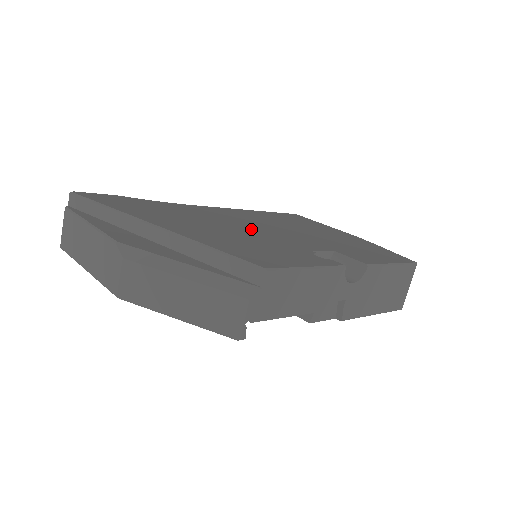
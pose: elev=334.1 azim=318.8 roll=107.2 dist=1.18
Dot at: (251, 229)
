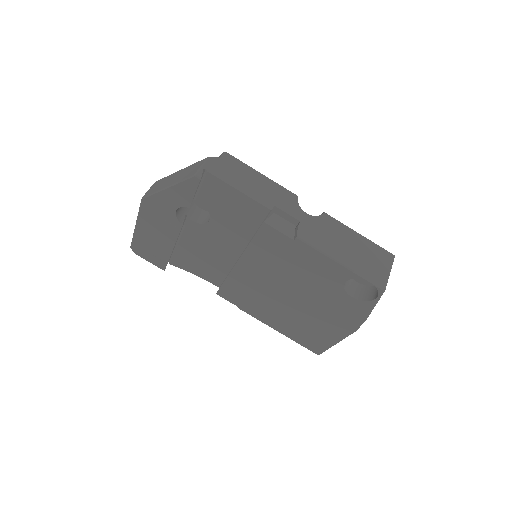
Dot at: occluded
